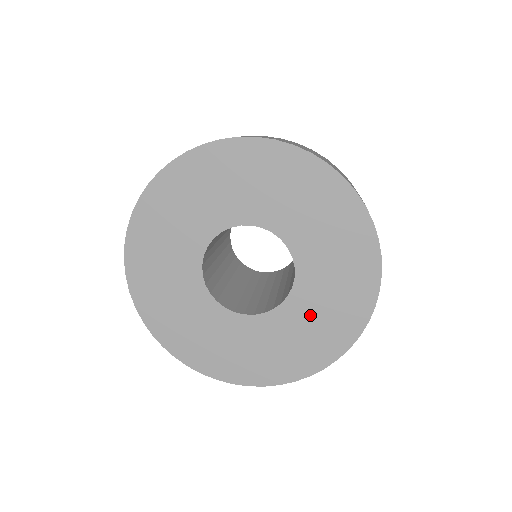
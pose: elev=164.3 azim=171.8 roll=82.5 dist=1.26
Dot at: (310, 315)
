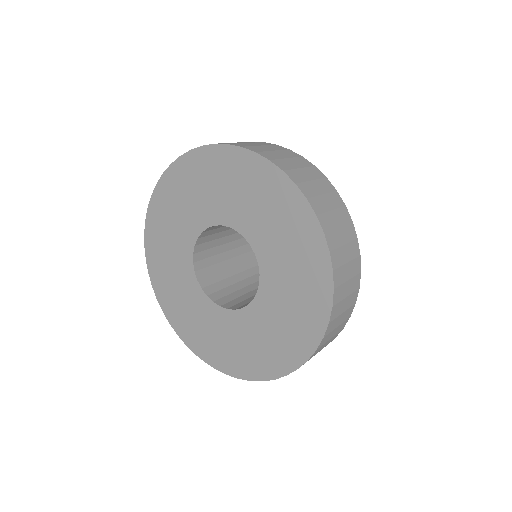
Dot at: (249, 335)
